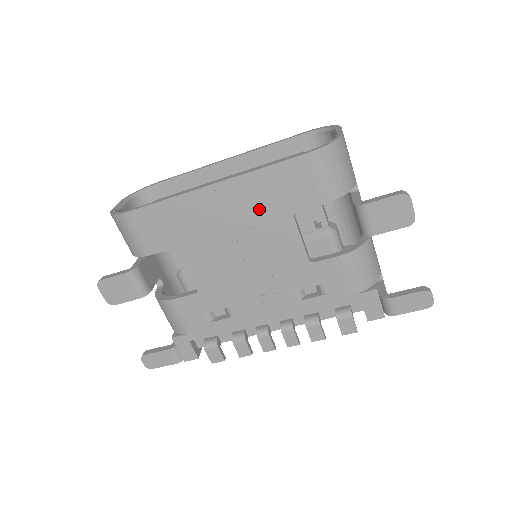
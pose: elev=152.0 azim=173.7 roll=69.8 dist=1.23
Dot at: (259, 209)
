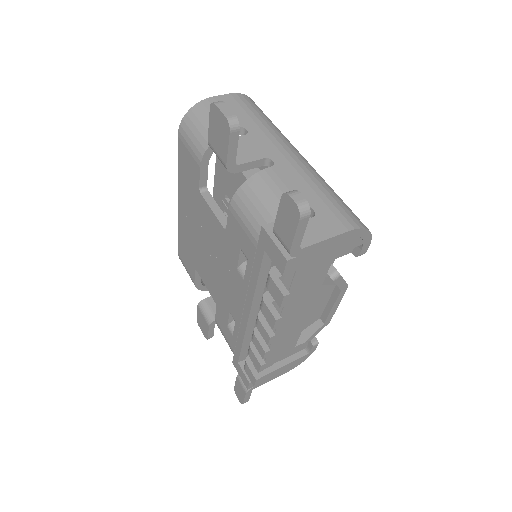
Dot at: (192, 203)
